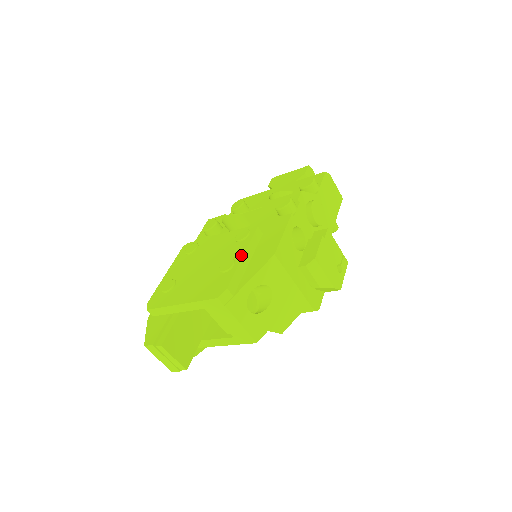
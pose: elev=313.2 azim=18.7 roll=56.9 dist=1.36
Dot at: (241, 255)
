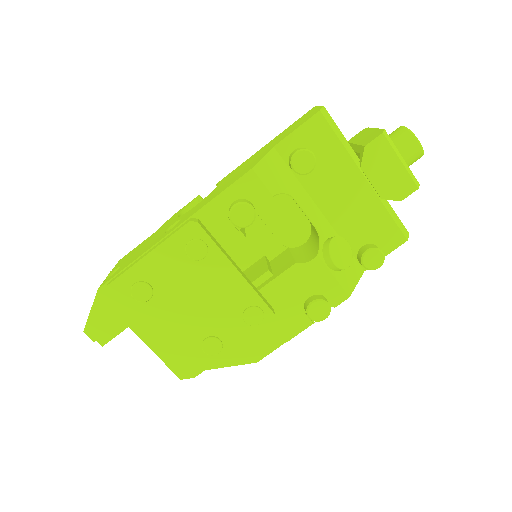
Dot at: (232, 348)
